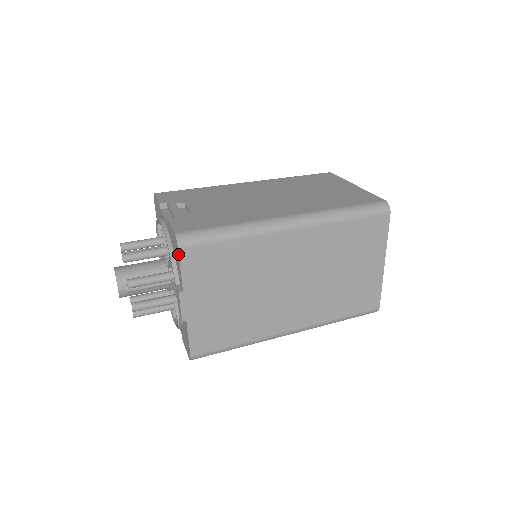
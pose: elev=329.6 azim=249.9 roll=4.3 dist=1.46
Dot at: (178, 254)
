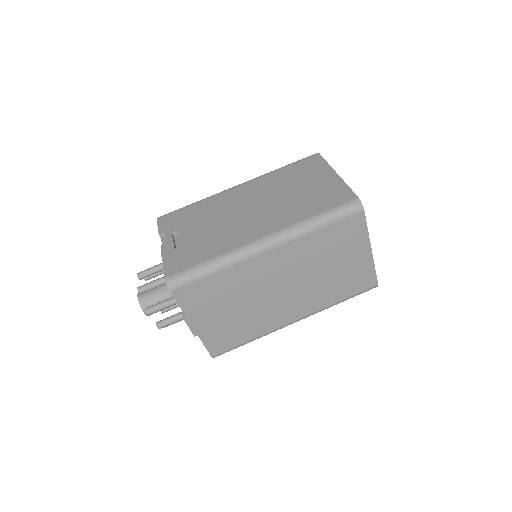
Dot at: (172, 294)
